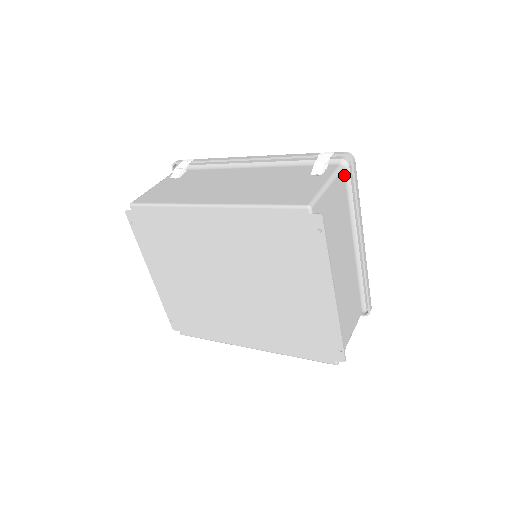
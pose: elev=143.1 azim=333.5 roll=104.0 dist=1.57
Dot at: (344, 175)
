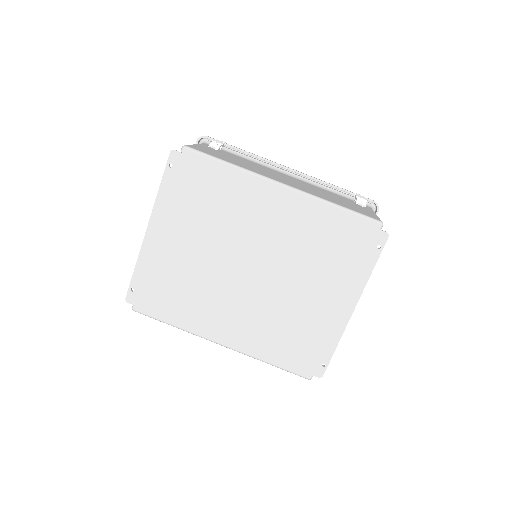
Dot at: occluded
